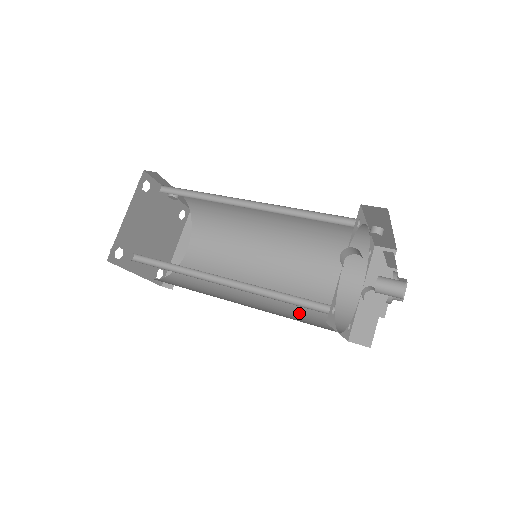
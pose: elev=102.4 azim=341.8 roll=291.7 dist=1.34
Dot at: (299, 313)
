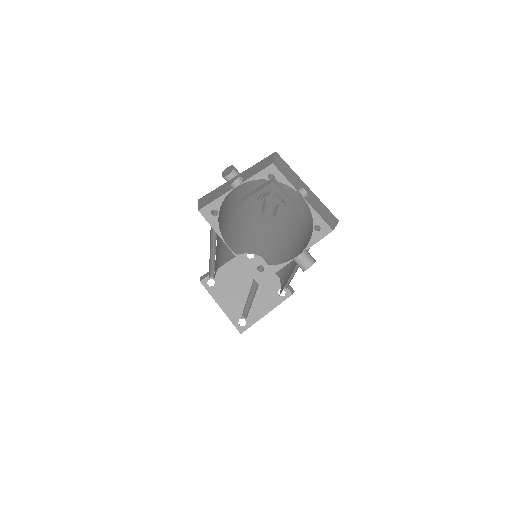
Dot at: occluded
